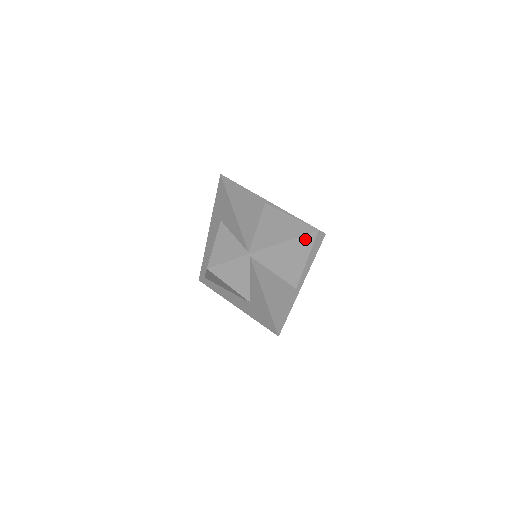
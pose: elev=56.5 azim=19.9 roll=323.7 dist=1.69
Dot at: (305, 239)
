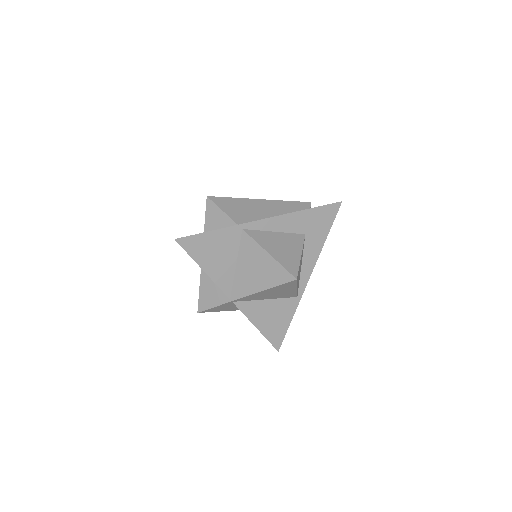
Dot at: (285, 285)
